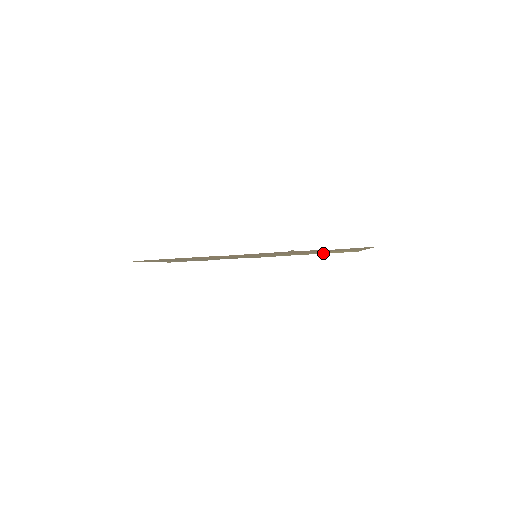
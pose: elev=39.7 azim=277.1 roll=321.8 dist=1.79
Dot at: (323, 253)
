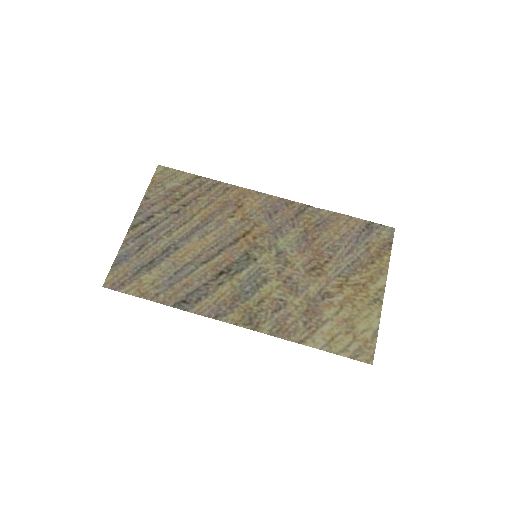
Dot at: (325, 337)
